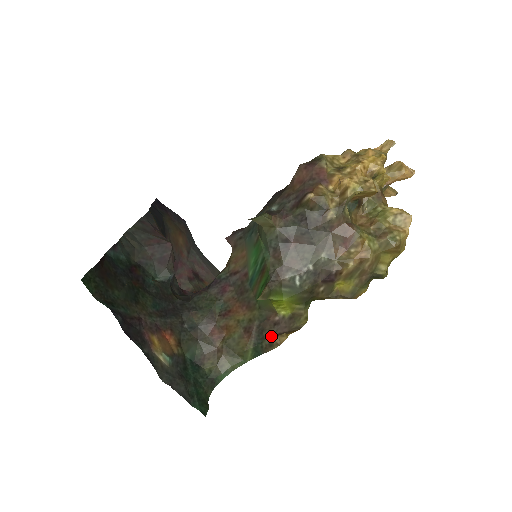
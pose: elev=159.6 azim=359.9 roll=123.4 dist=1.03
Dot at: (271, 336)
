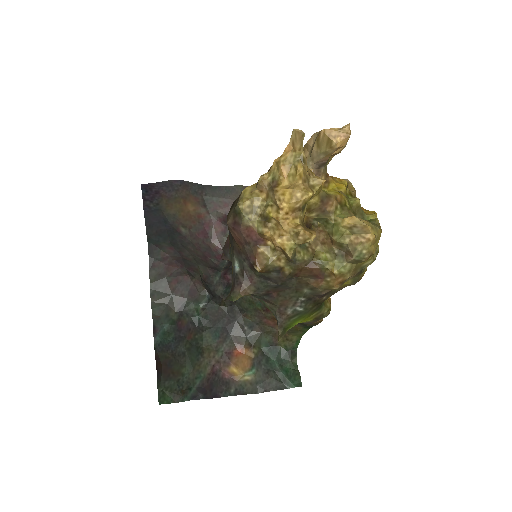
Dot at: occluded
